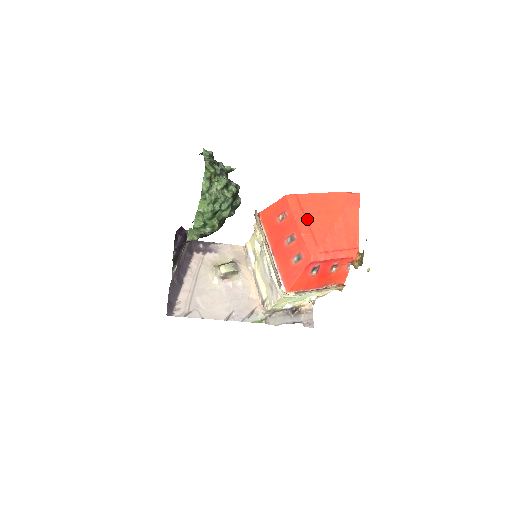
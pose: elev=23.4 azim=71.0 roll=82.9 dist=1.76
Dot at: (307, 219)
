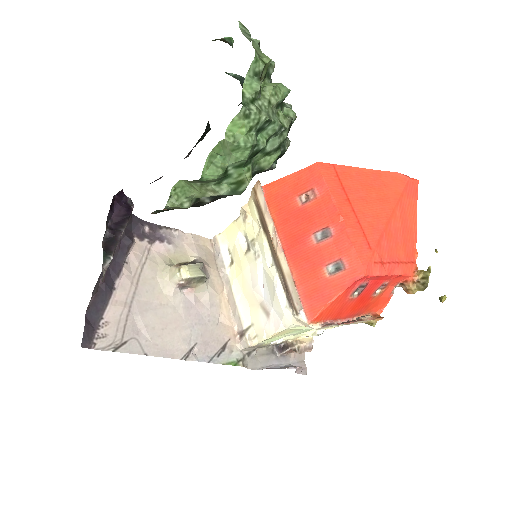
Dot at: (352, 205)
